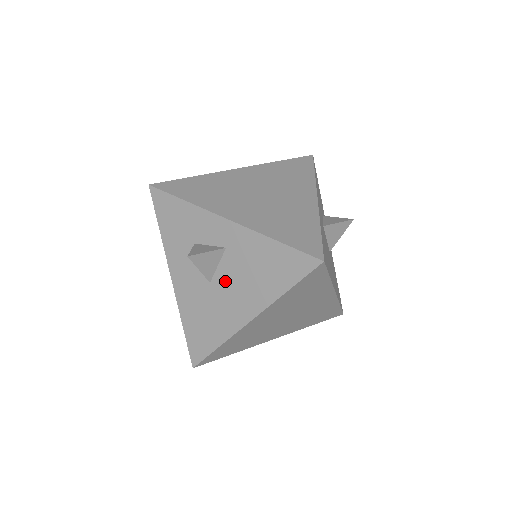
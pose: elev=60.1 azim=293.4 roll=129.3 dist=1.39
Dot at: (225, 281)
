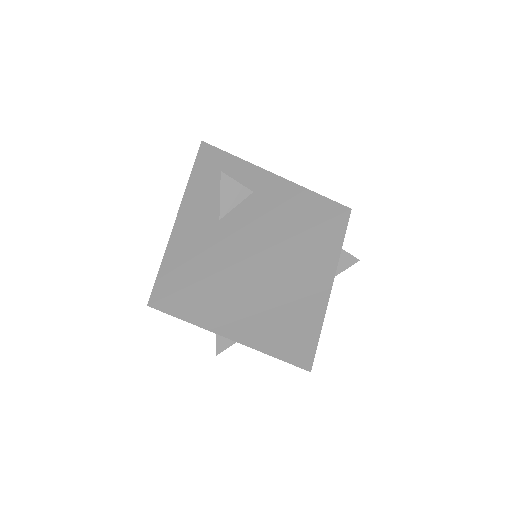
Dot at: (237, 219)
